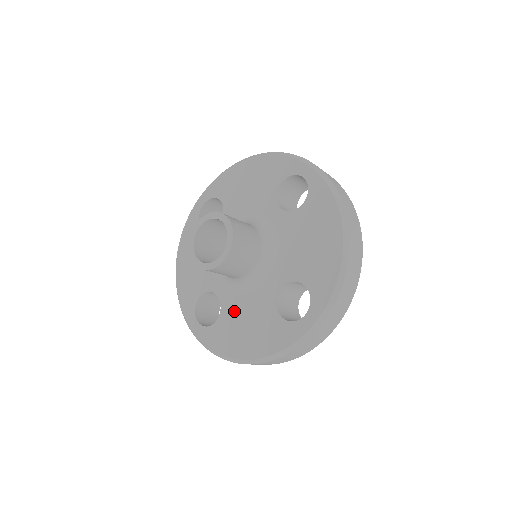
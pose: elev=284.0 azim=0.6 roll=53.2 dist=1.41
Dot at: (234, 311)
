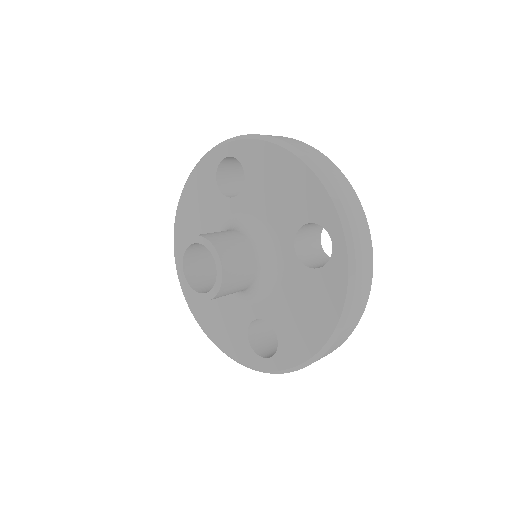
Dot at: (281, 313)
